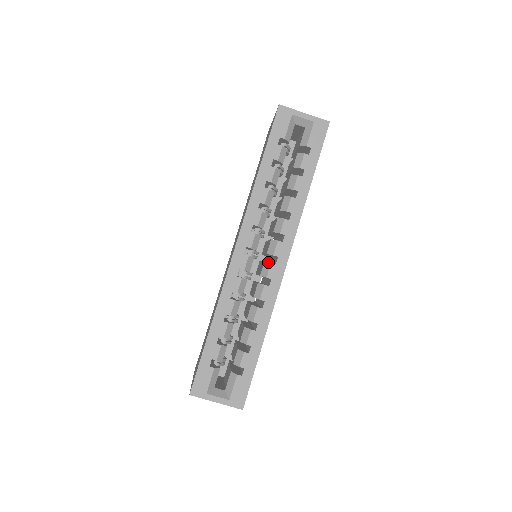
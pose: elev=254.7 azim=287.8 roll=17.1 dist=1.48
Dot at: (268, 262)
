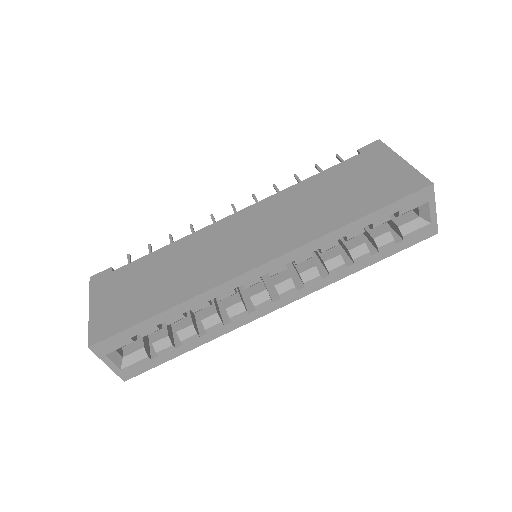
Dot at: (269, 295)
